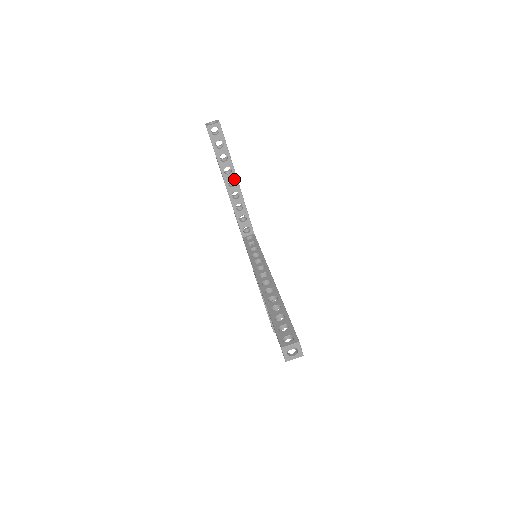
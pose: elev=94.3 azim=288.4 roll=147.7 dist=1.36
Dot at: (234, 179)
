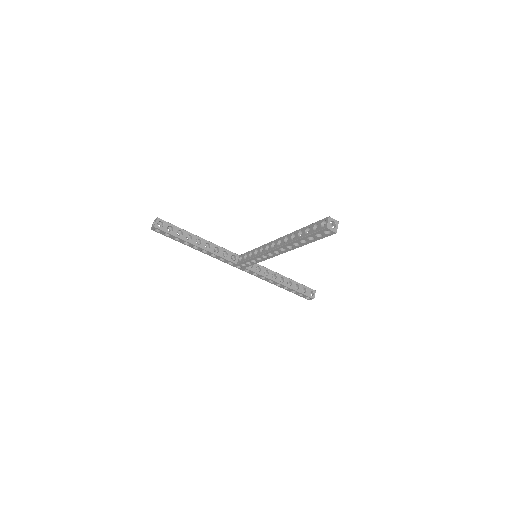
Dot at: (197, 238)
